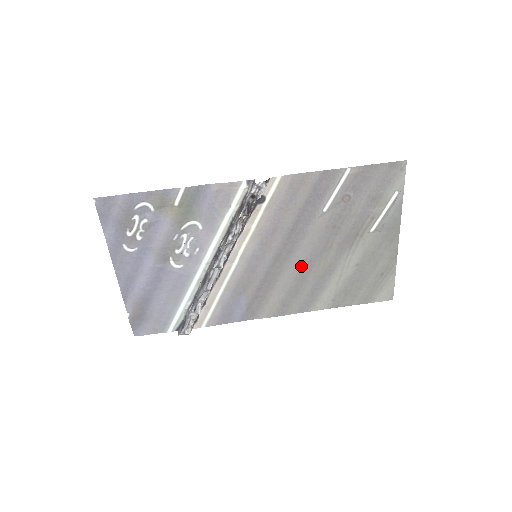
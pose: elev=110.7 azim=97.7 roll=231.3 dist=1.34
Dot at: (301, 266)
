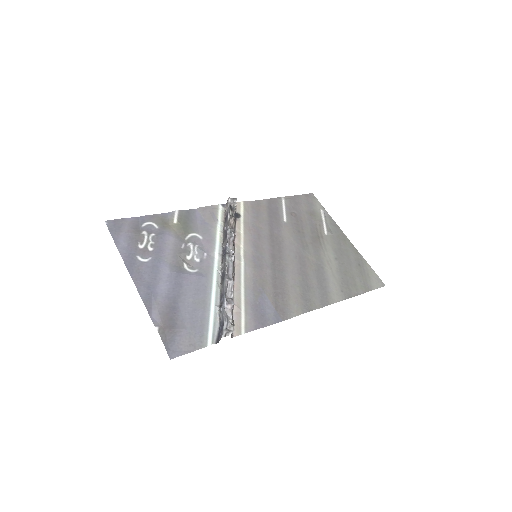
Dot at: (296, 263)
